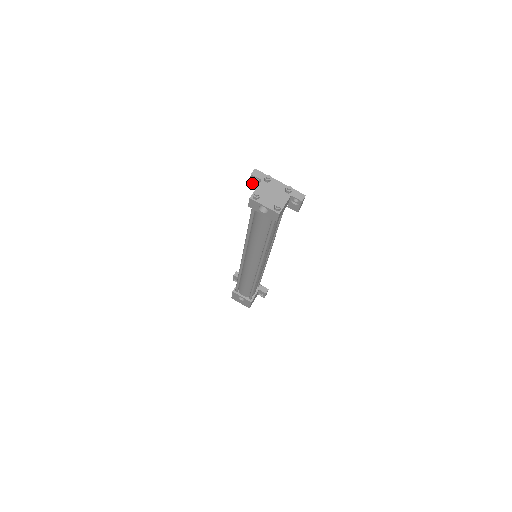
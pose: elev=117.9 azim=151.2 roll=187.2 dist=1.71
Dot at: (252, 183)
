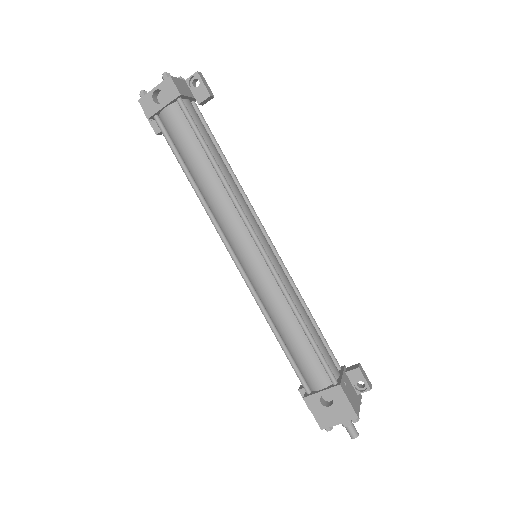
Dot at: (154, 124)
